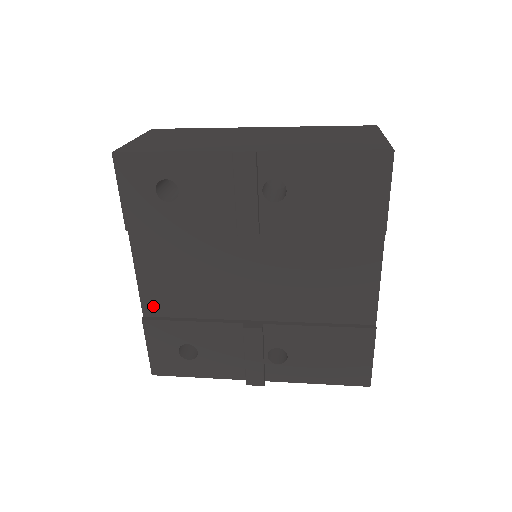
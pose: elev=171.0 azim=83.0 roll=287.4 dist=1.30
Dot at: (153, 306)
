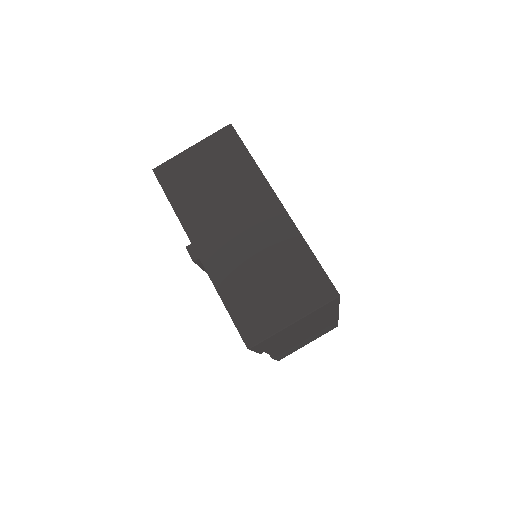
Dot at: occluded
